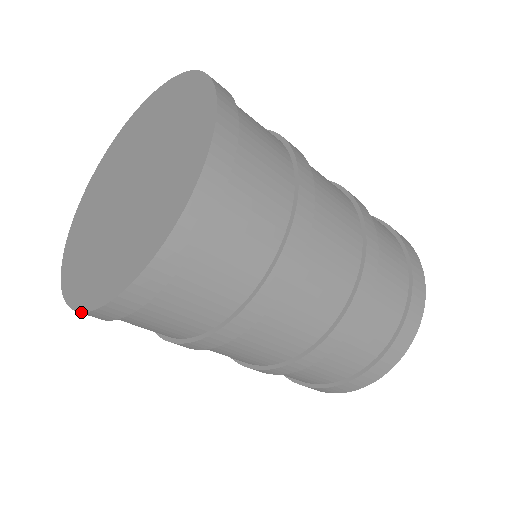
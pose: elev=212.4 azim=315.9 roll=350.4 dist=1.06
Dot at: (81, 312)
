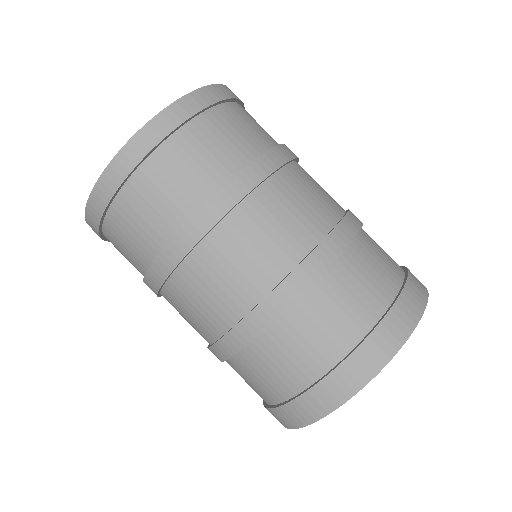
Dot at: (159, 113)
